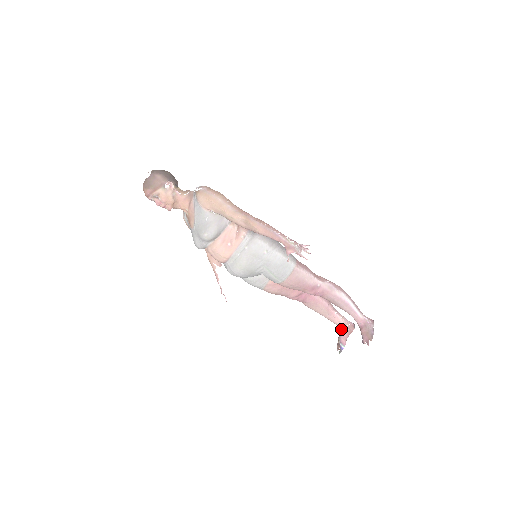
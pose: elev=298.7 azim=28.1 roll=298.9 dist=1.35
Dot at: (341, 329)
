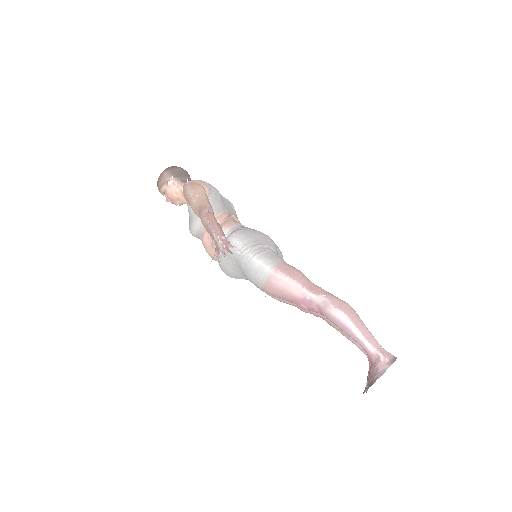
Dot at: (369, 362)
